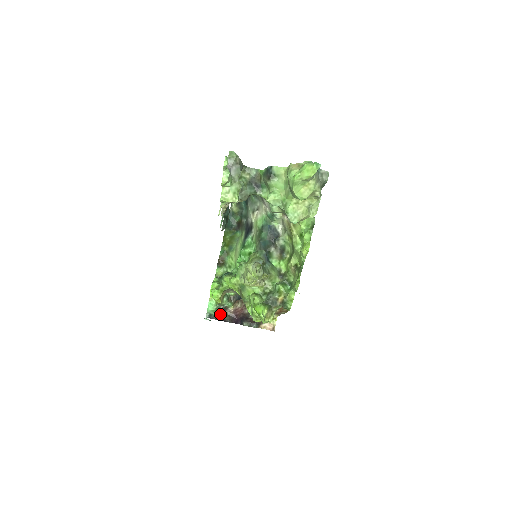
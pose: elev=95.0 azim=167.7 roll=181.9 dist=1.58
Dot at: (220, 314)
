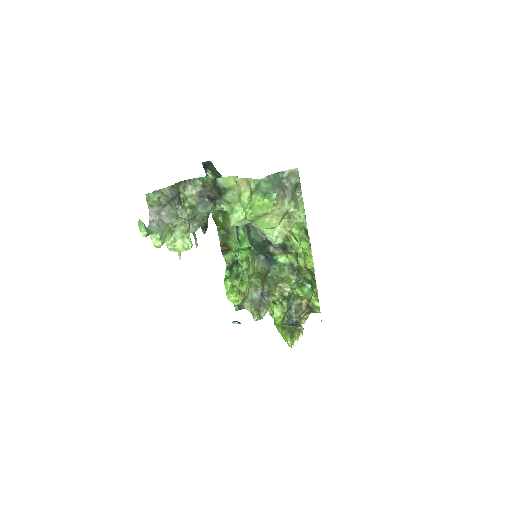
Dot at: occluded
